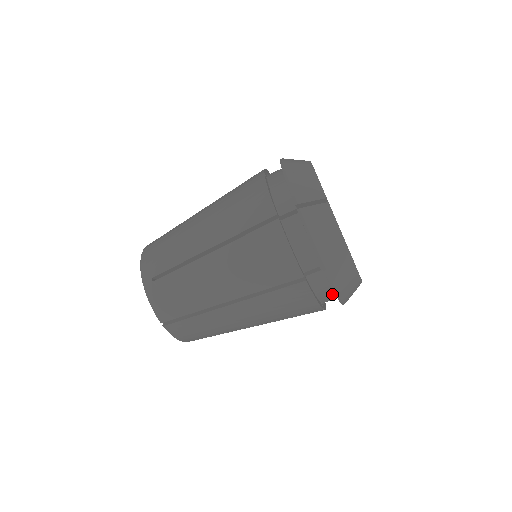
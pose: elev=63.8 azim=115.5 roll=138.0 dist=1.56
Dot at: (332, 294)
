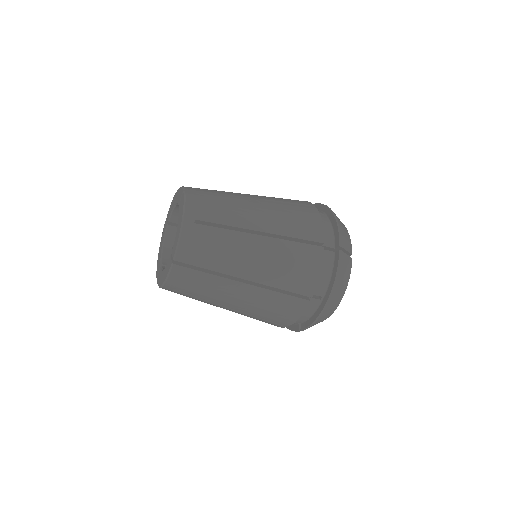
Dot at: occluded
